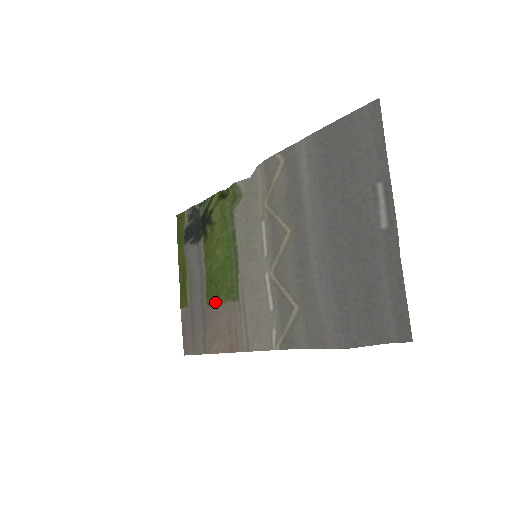
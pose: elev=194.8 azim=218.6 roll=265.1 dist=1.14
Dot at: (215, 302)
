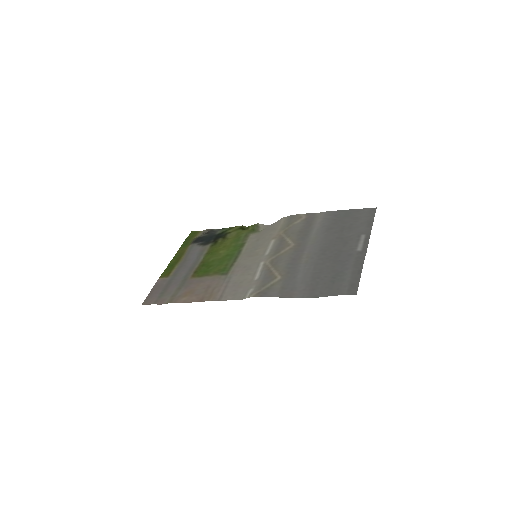
Dot at: (201, 275)
